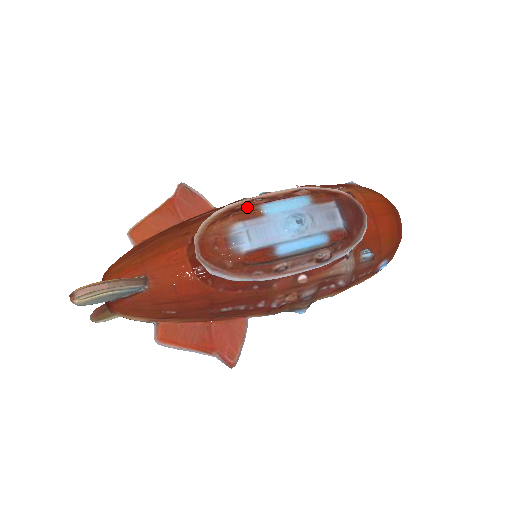
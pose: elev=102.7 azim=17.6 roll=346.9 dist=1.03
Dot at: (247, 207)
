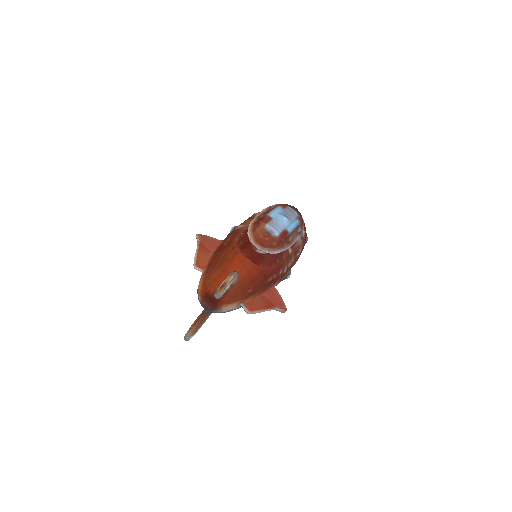
Dot at: (263, 217)
